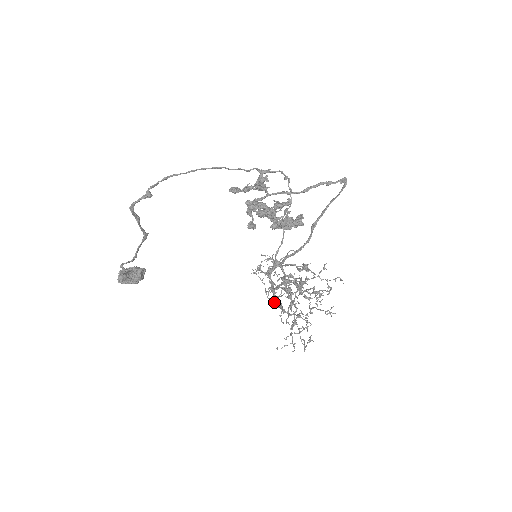
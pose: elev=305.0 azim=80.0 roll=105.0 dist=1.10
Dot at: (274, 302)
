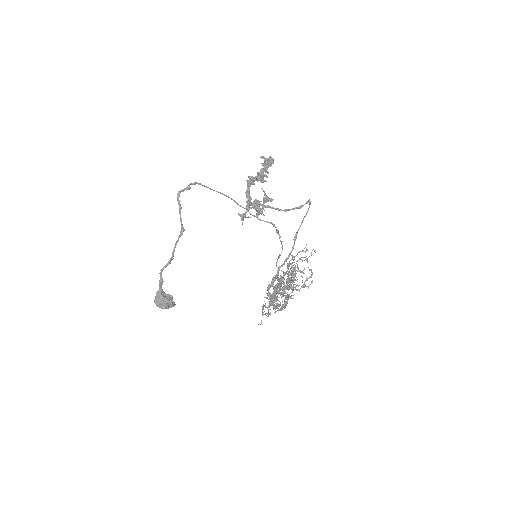
Dot at: (272, 298)
